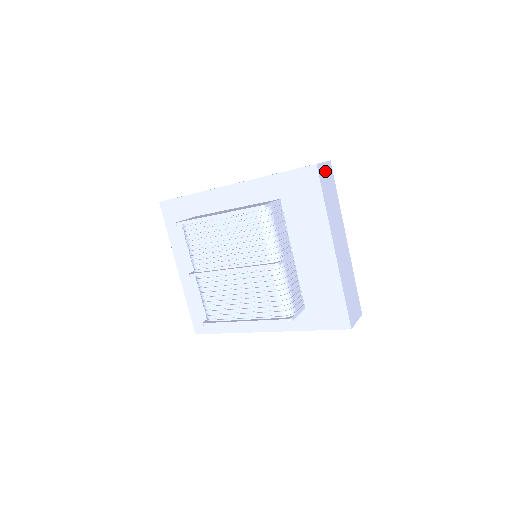
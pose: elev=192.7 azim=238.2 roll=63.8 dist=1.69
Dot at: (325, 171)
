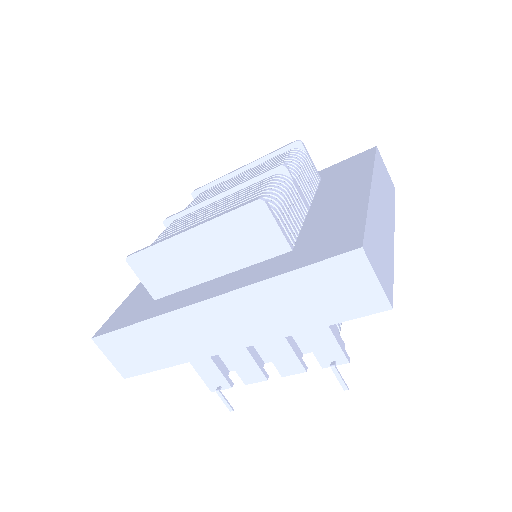
Dot at: (385, 170)
